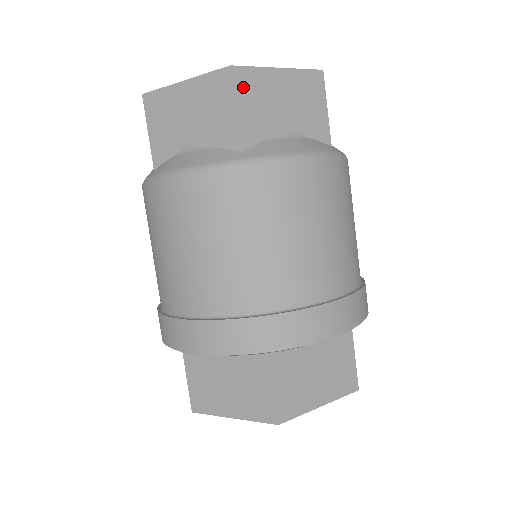
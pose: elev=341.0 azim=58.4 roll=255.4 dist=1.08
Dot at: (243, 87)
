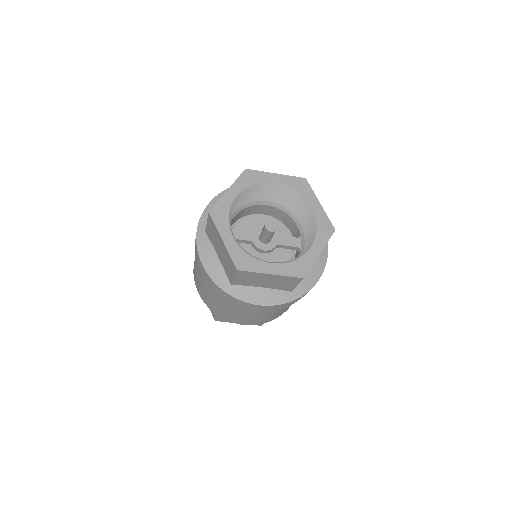
Dot at: occluded
